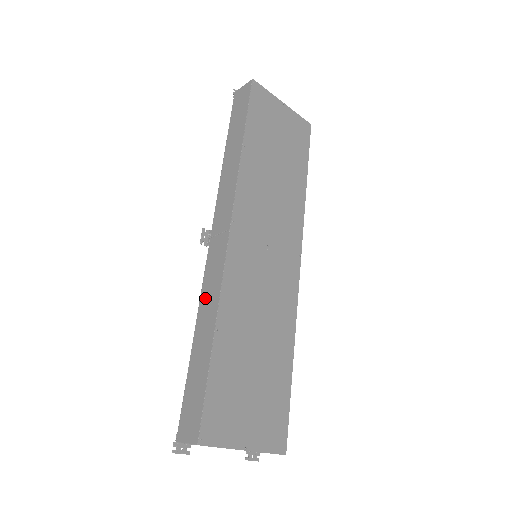
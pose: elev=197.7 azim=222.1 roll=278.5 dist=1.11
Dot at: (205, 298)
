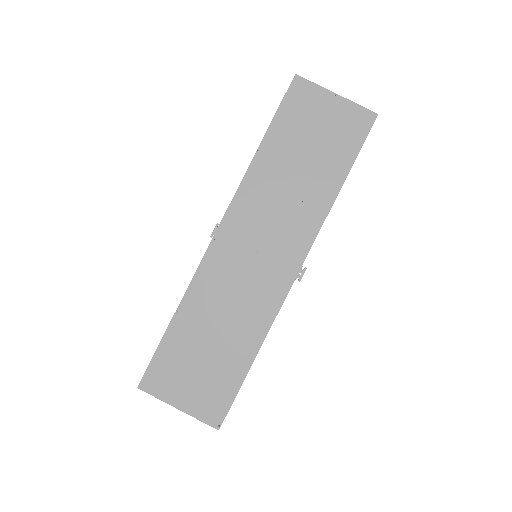
Dot at: occluded
